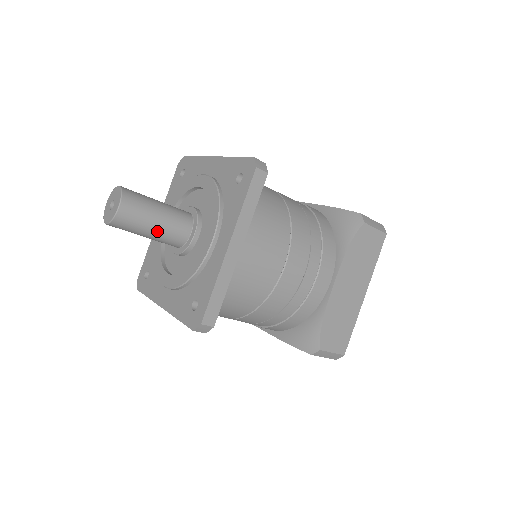
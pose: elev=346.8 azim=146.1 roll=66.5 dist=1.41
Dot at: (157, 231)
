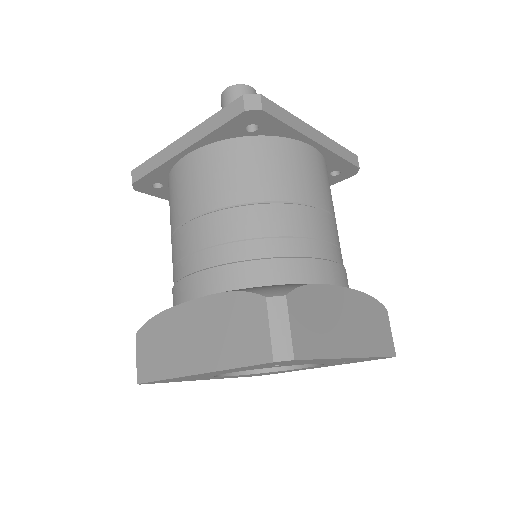
Dot at: occluded
